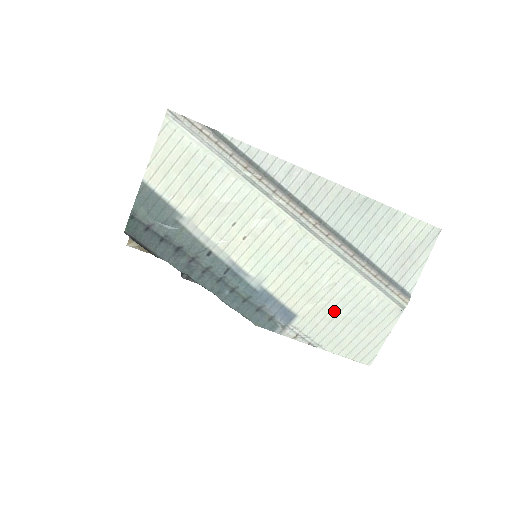
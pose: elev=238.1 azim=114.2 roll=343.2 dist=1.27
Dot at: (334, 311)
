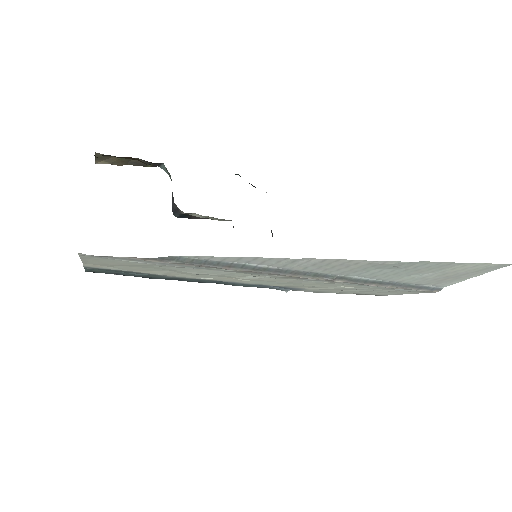
Dot at: (347, 289)
